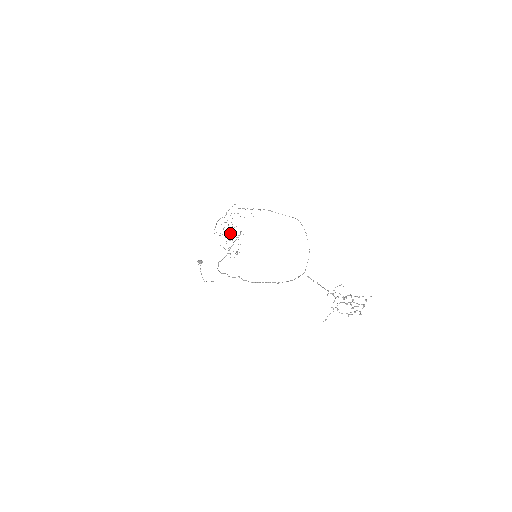
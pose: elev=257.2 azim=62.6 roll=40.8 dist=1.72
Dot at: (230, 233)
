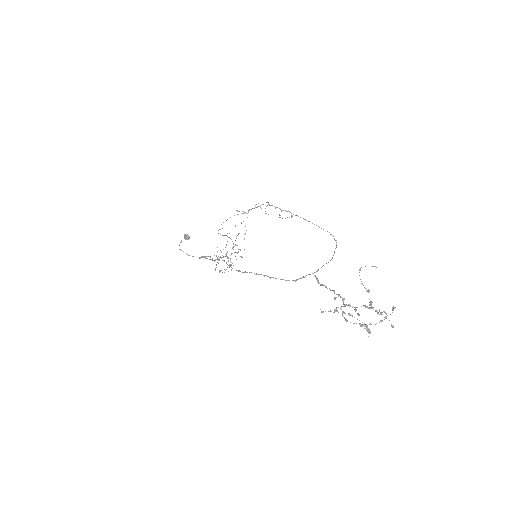
Dot at: (233, 244)
